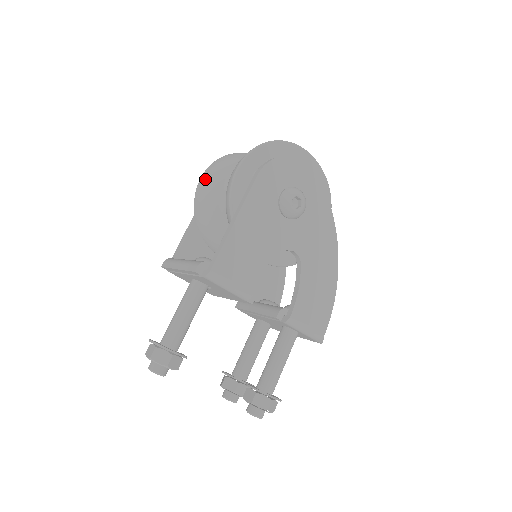
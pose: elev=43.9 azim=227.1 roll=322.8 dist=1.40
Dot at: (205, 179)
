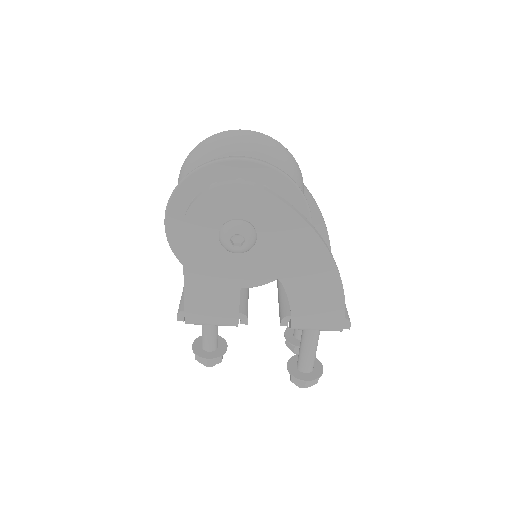
Dot at: occluded
